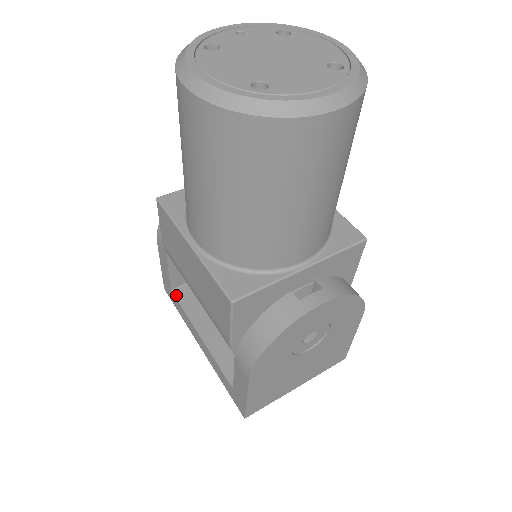
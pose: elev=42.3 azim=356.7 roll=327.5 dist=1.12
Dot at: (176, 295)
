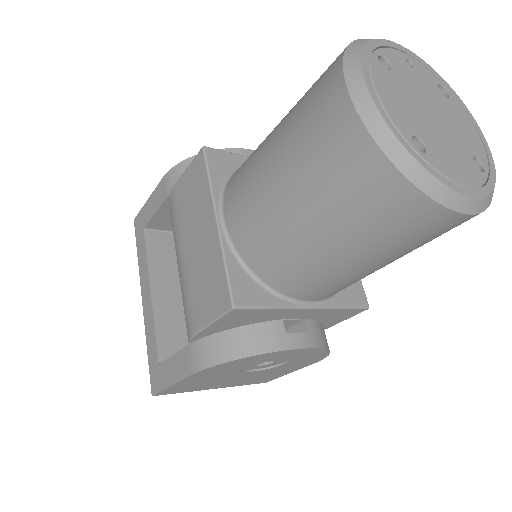
Dot at: (146, 236)
